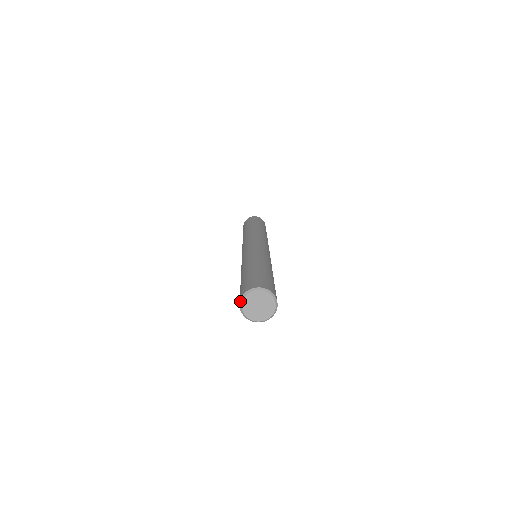
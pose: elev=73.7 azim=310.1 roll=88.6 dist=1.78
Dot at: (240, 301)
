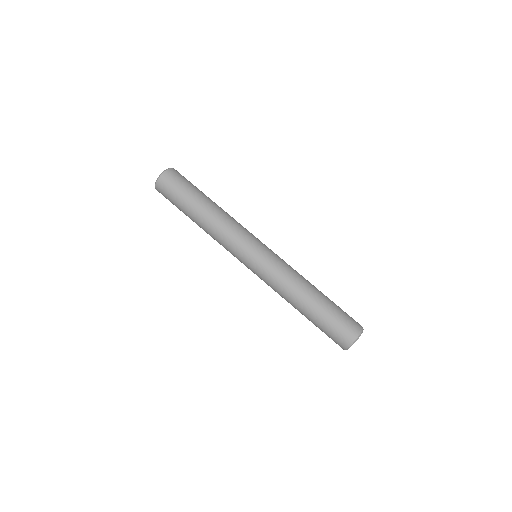
Dot at: occluded
